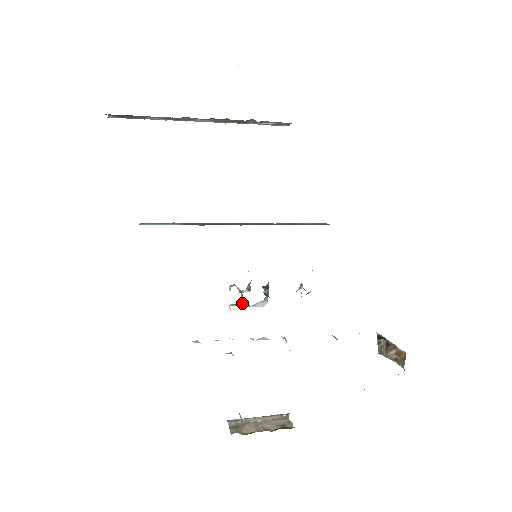
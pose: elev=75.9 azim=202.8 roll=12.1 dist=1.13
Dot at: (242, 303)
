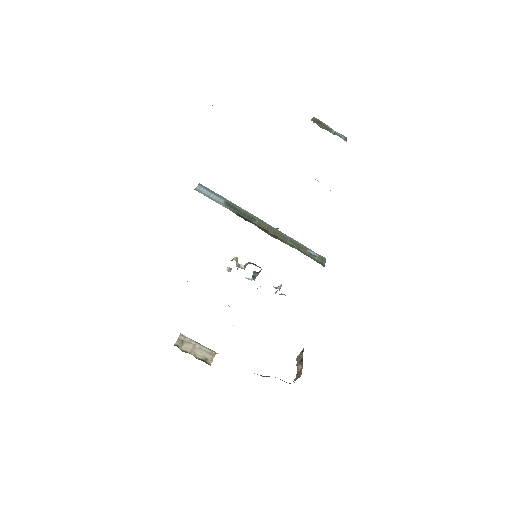
Dot at: occluded
